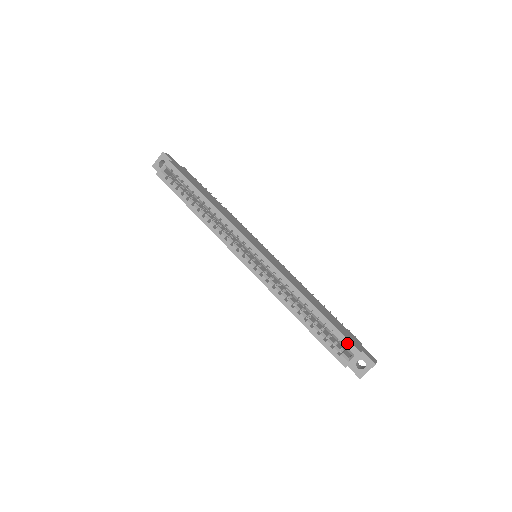
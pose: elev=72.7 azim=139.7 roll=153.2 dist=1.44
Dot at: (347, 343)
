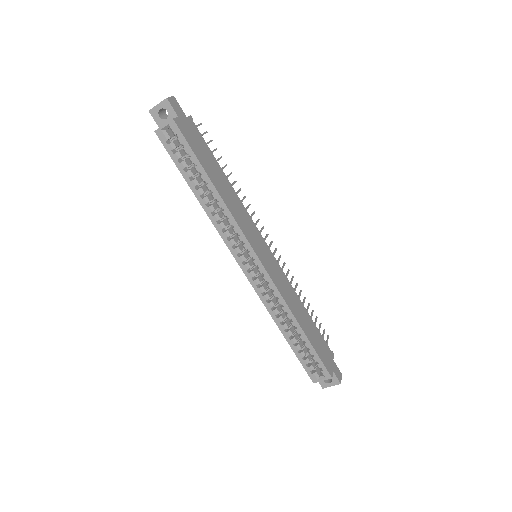
Dot at: (323, 368)
